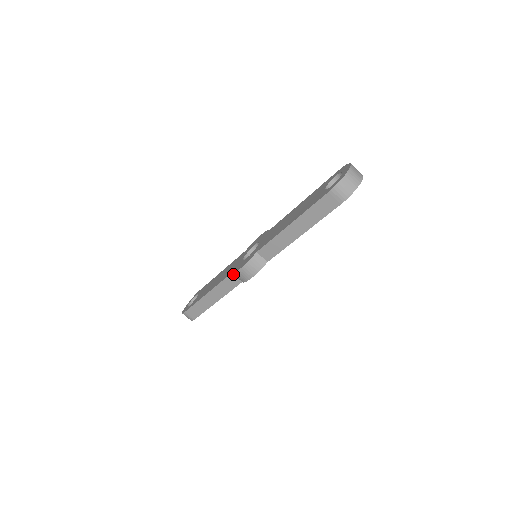
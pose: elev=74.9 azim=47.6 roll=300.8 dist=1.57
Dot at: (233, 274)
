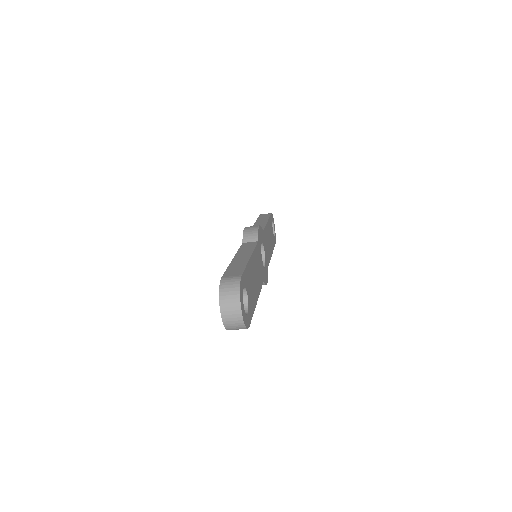
Dot at: occluded
